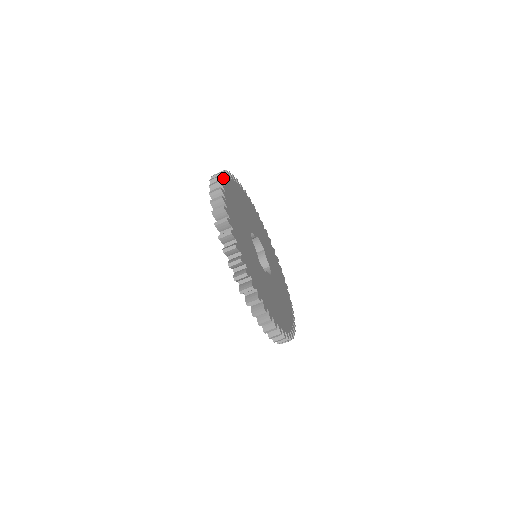
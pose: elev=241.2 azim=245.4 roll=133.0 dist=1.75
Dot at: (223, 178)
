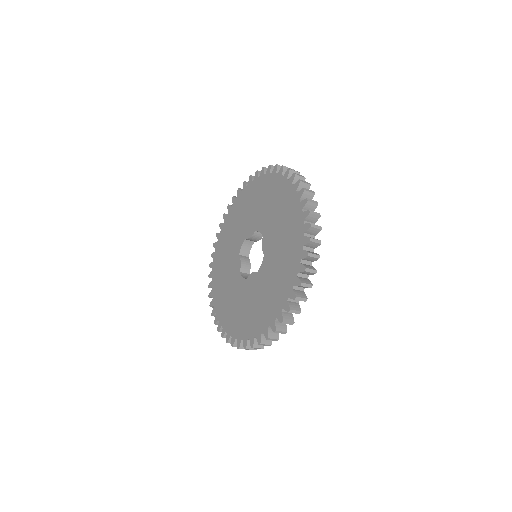
Dot at: occluded
